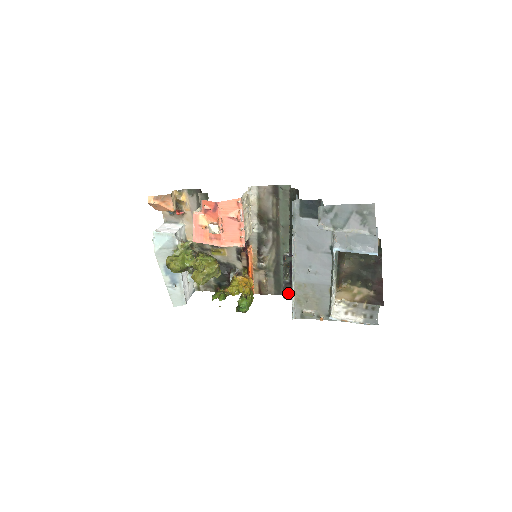
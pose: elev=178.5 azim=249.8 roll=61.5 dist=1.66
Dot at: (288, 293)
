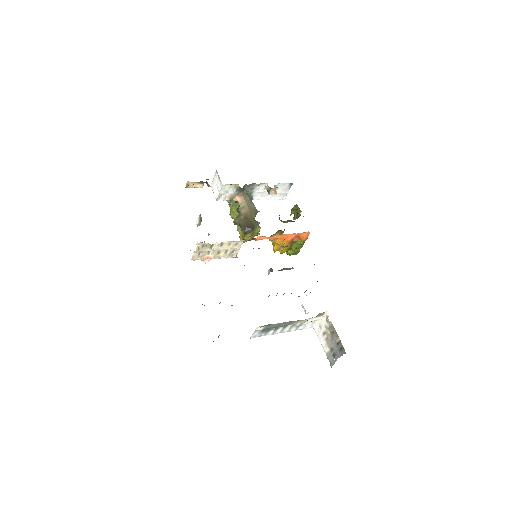
Dot at: occluded
